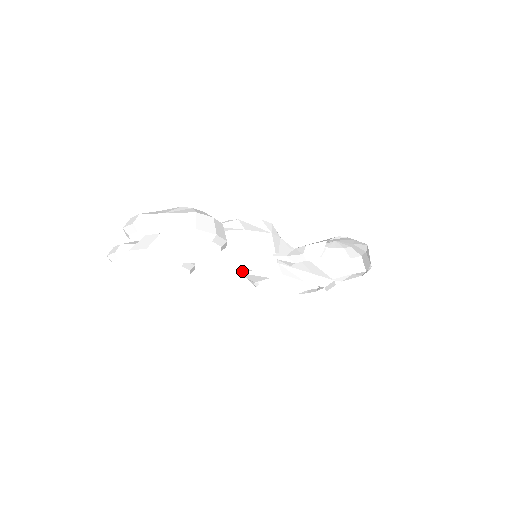
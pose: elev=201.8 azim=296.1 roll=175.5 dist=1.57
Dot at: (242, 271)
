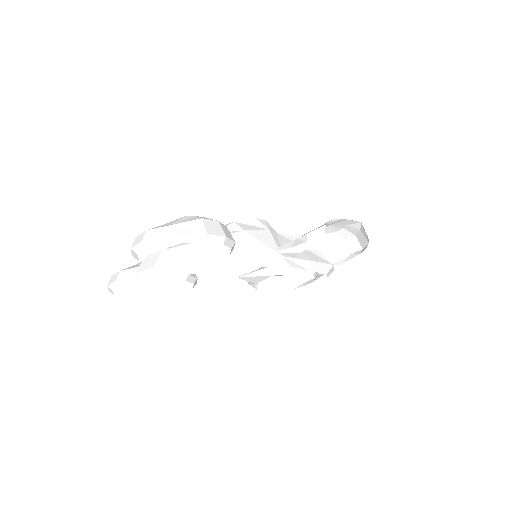
Dot at: (243, 275)
